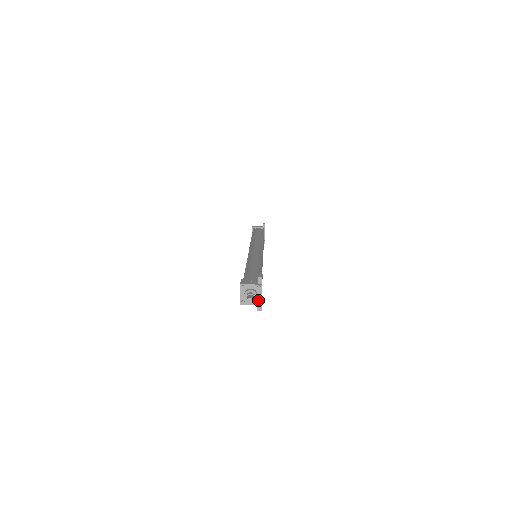
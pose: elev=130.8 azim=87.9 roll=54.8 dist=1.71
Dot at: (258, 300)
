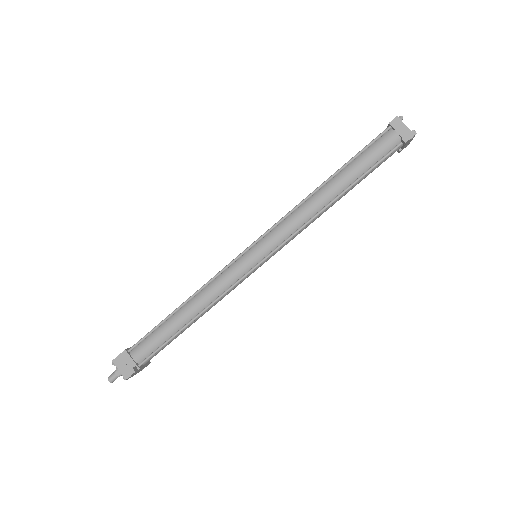
Dot at: occluded
